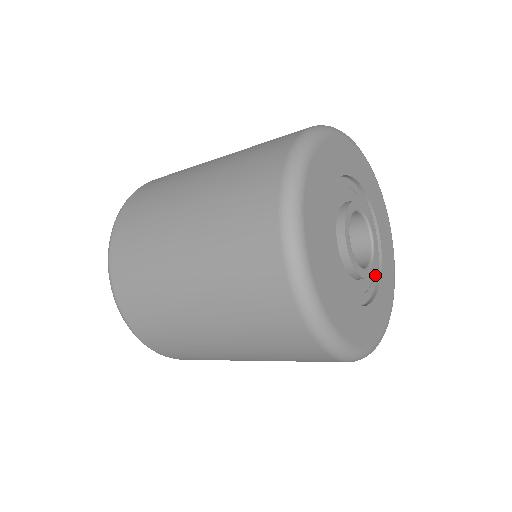
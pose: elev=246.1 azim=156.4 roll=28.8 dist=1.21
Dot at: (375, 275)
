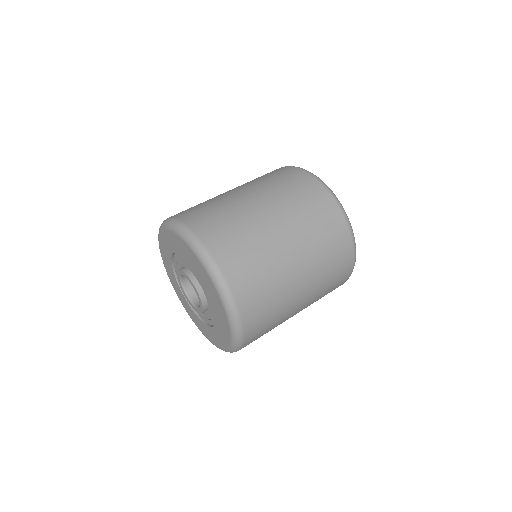
Dot at: occluded
